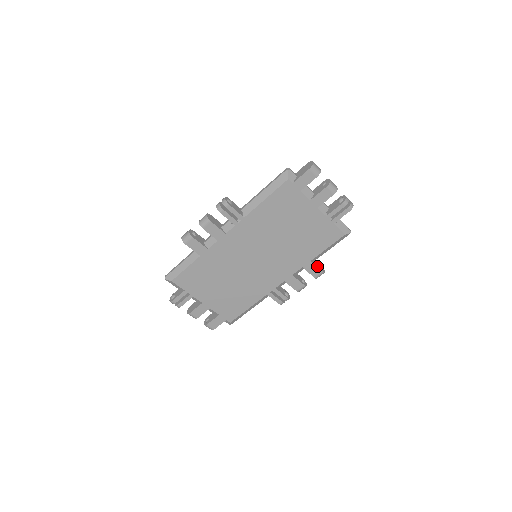
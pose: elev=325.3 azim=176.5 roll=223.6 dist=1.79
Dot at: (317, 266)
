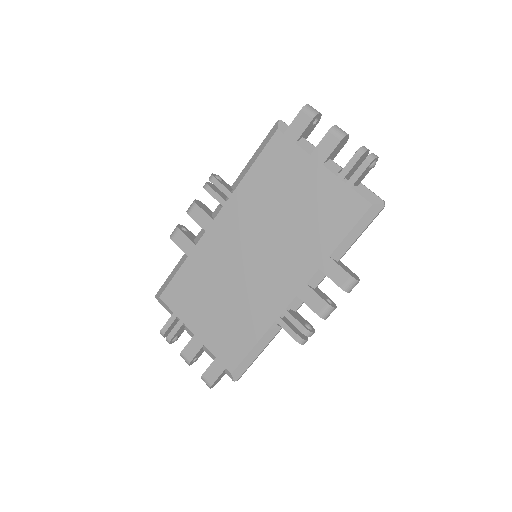
Dot at: (342, 267)
